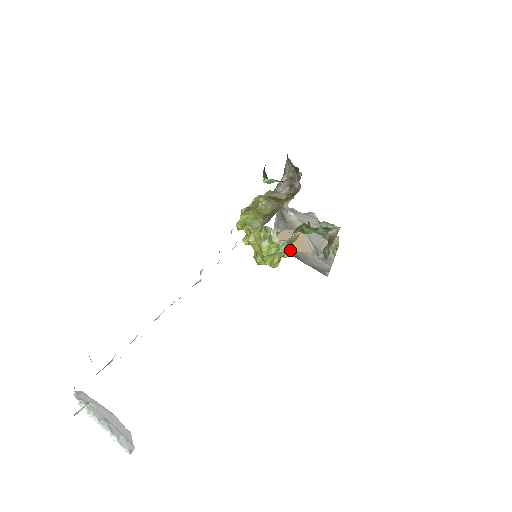
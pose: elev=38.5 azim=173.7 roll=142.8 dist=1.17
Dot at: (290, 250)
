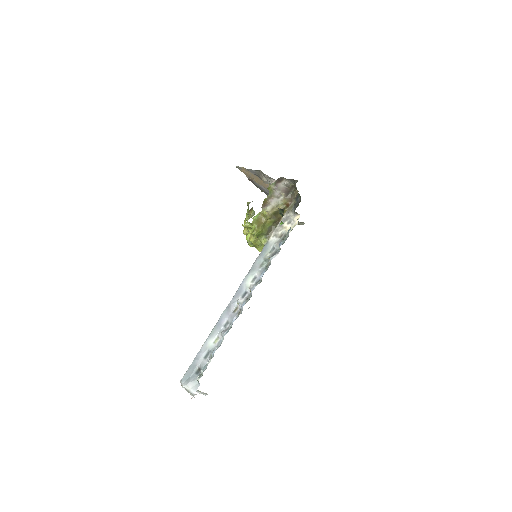
Dot at: occluded
